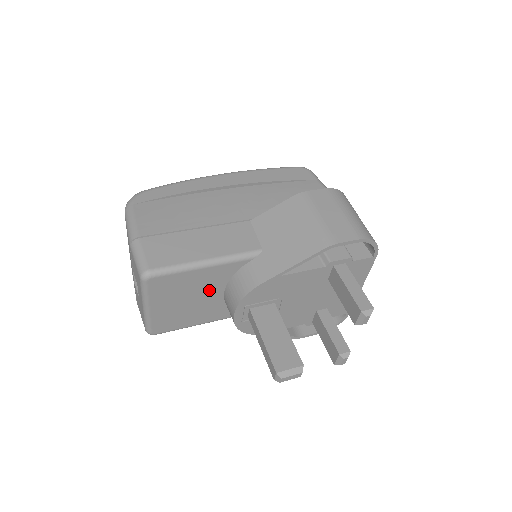
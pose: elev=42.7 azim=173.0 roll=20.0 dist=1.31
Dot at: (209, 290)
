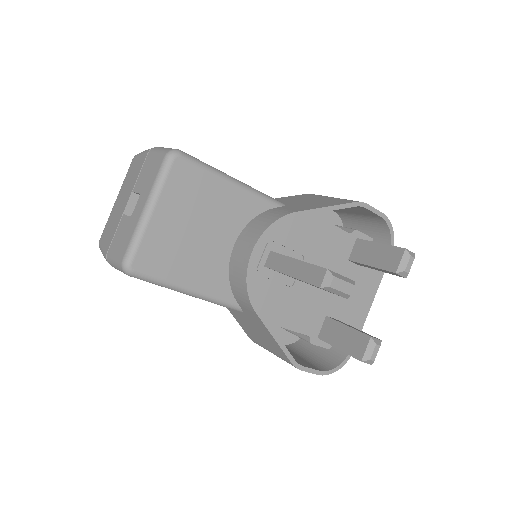
Dot at: (222, 227)
